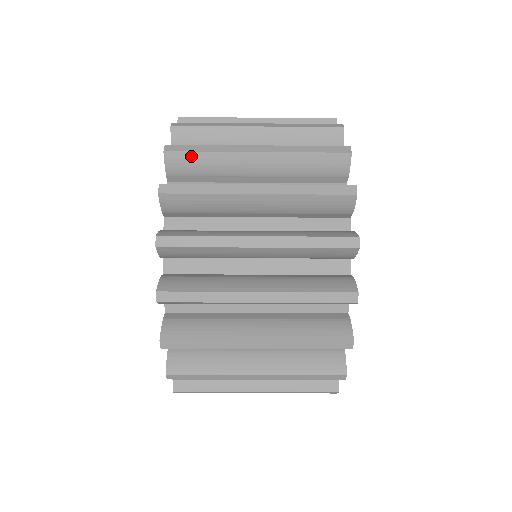
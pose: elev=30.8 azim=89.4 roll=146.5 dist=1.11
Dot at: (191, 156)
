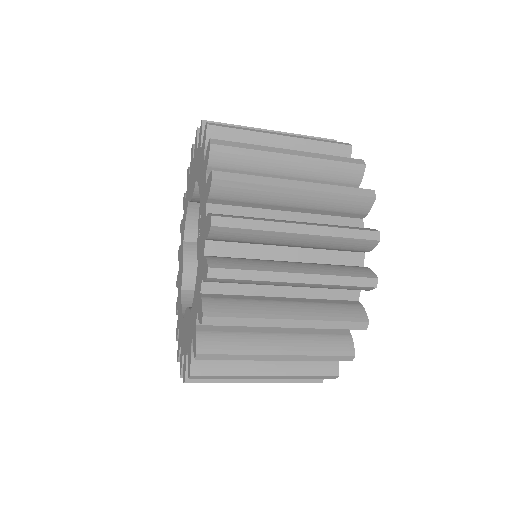
Dot at: occluded
